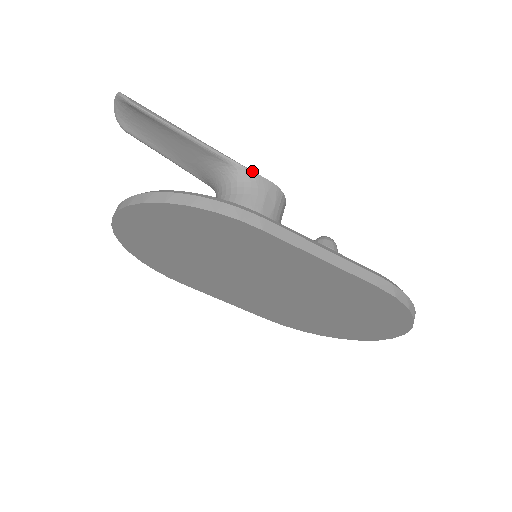
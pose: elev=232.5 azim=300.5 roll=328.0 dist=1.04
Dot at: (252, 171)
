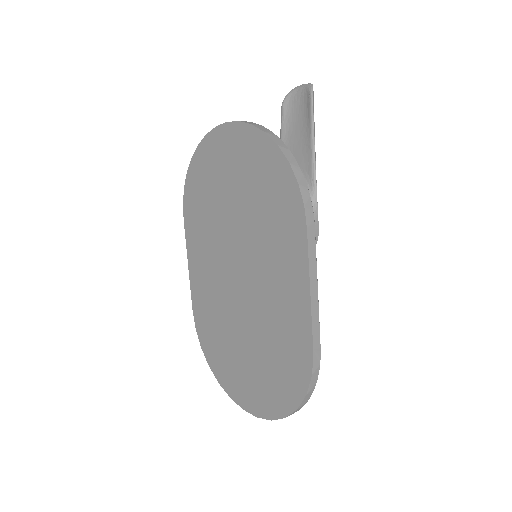
Dot at: occluded
